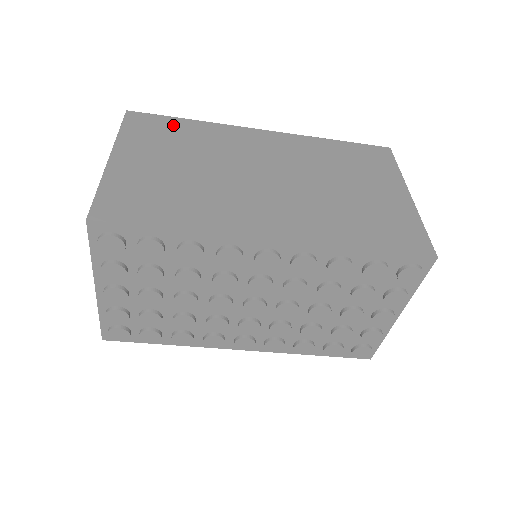
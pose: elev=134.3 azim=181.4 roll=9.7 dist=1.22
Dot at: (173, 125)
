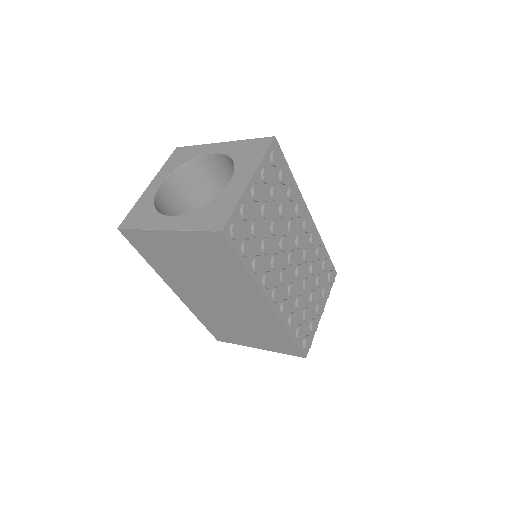
Dot at: occluded
